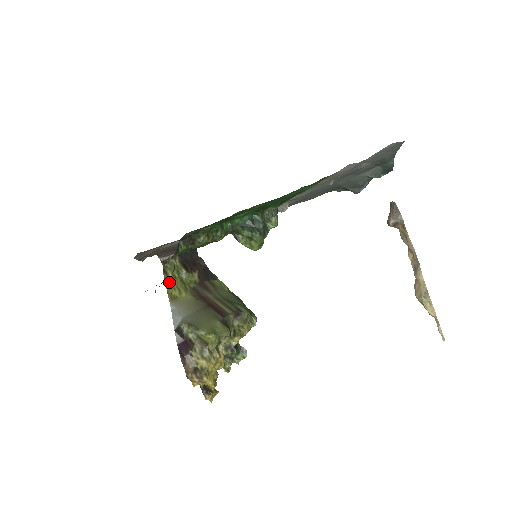
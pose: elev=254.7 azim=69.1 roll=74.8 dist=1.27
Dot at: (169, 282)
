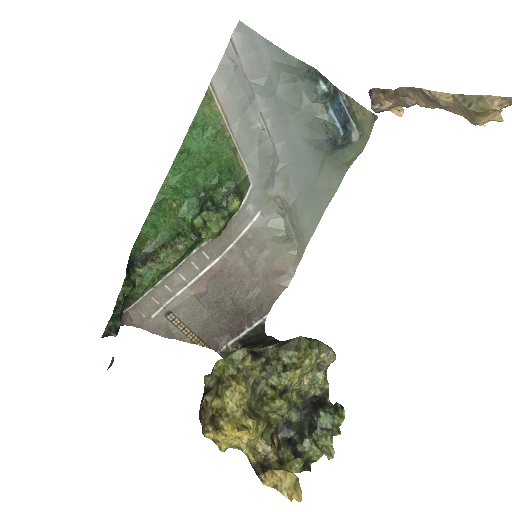
Dot at: occluded
